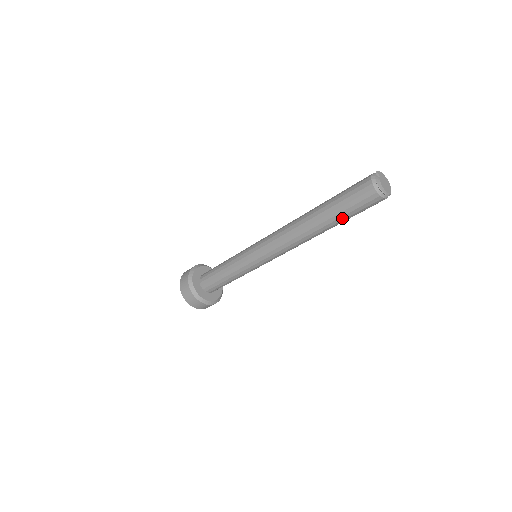
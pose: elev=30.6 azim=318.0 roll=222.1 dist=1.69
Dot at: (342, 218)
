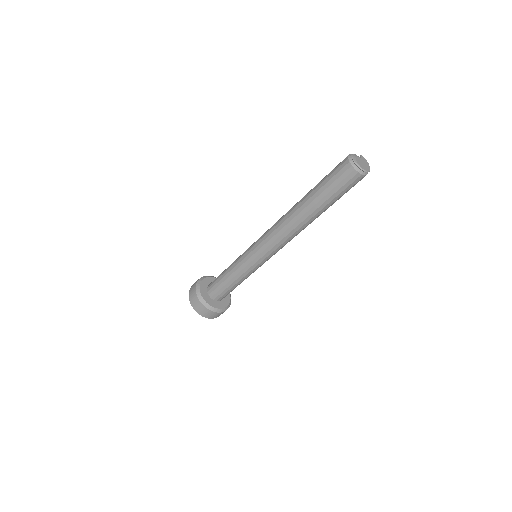
Dot at: (319, 192)
